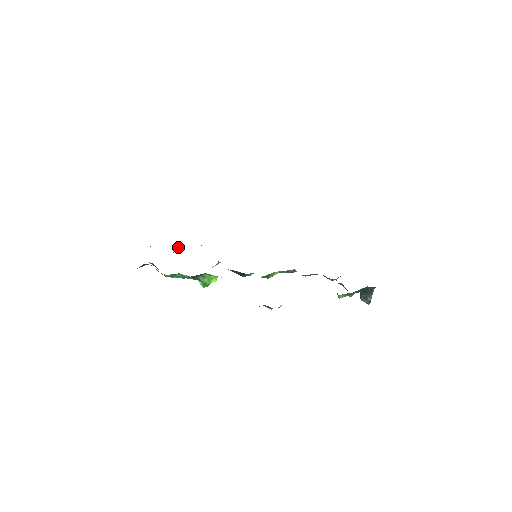
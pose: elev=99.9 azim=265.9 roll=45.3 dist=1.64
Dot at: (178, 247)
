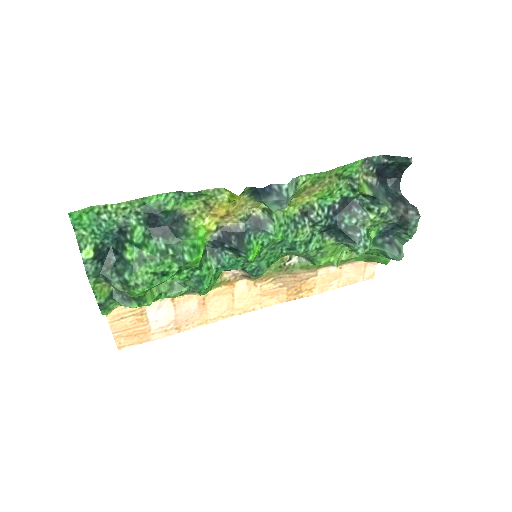
Dot at: (151, 291)
